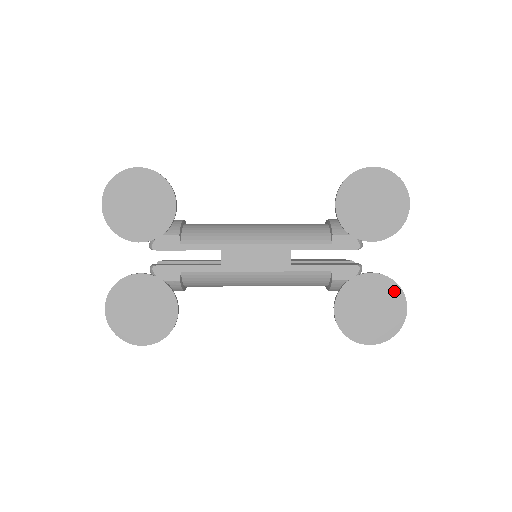
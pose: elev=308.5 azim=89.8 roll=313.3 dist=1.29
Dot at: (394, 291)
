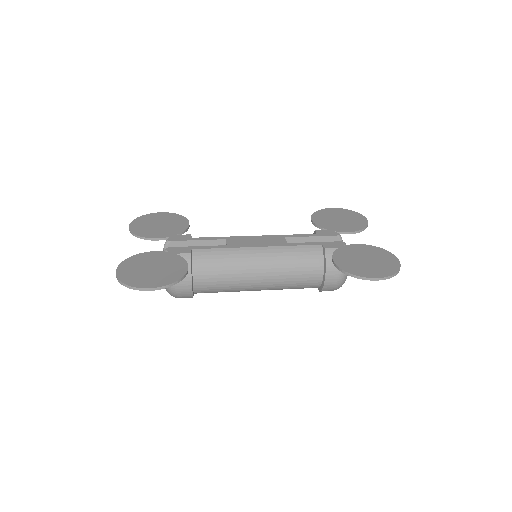
Dot at: (380, 251)
